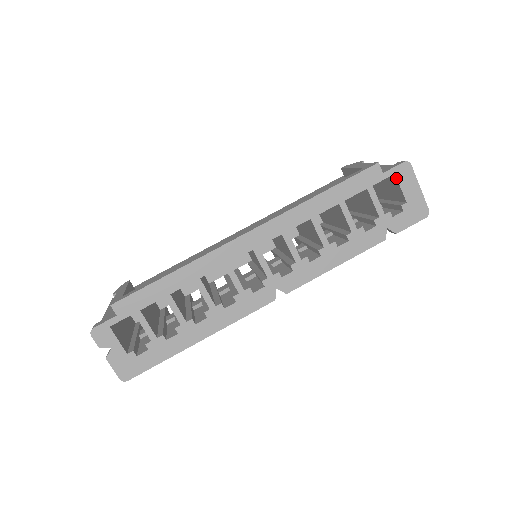
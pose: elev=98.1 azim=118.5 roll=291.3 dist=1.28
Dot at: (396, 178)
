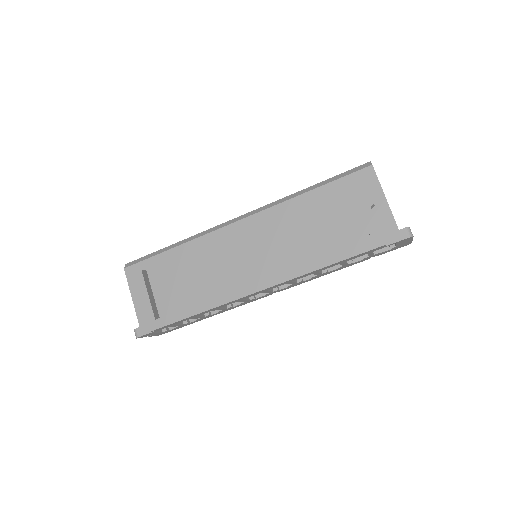
Dot at: (395, 243)
